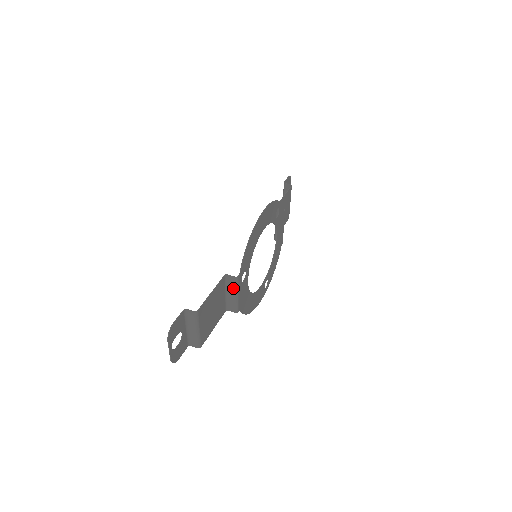
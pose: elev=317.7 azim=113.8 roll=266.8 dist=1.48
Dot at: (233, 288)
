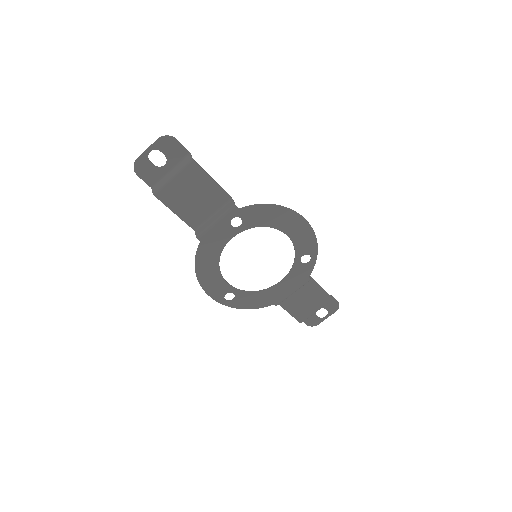
Dot at: (222, 213)
